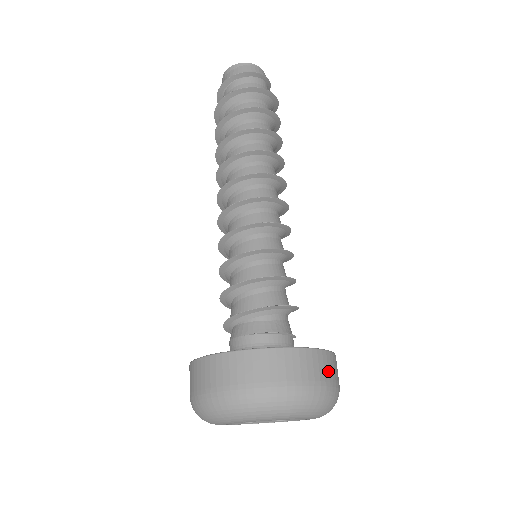
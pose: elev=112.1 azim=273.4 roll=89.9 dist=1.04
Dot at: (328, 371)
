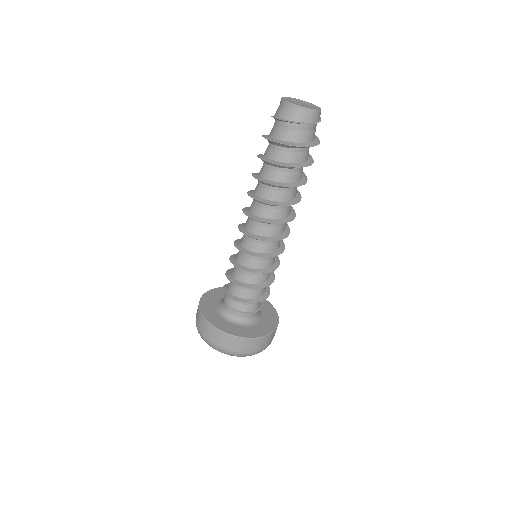
Dot at: (257, 346)
